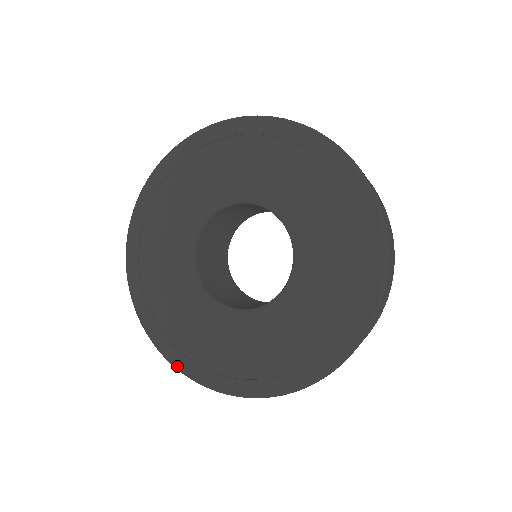
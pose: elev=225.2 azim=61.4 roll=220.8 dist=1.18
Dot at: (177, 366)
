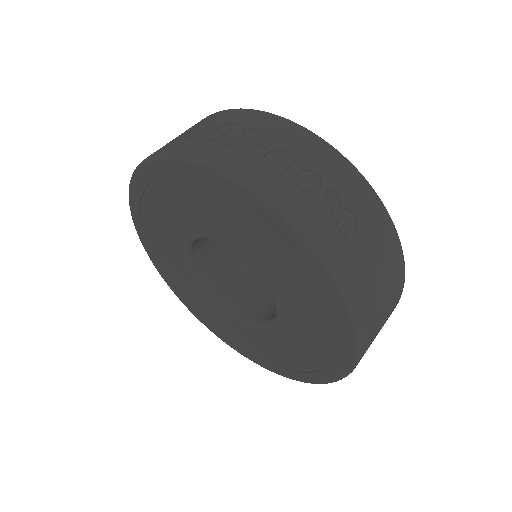
Dot at: (269, 370)
